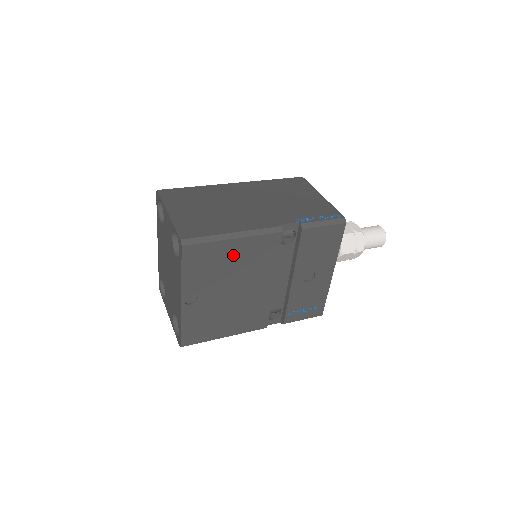
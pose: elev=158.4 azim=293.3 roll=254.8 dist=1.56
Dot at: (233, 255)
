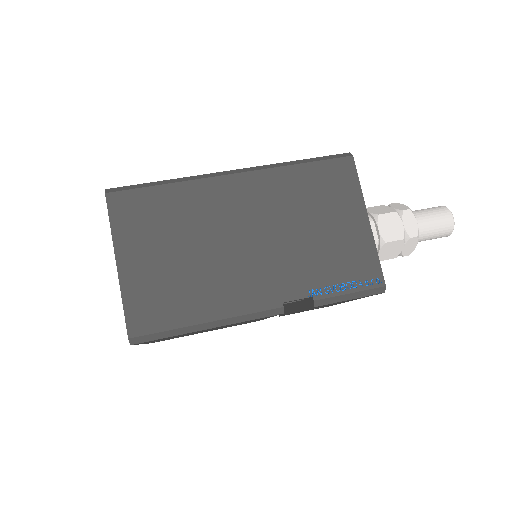
Dot at: (208, 329)
